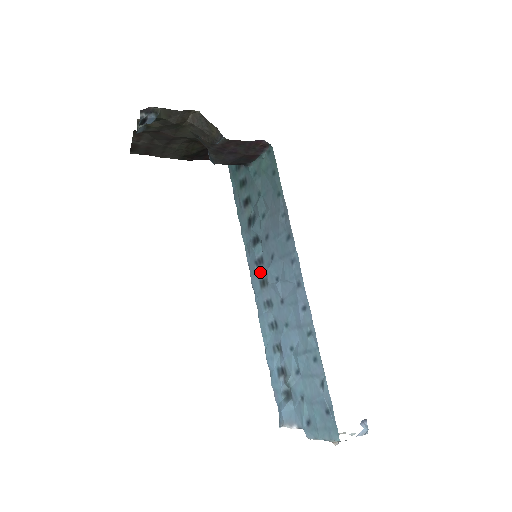
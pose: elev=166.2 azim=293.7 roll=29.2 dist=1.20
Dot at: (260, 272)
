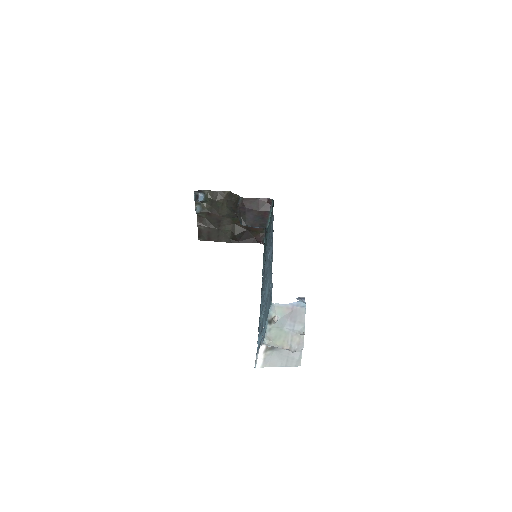
Dot at: occluded
